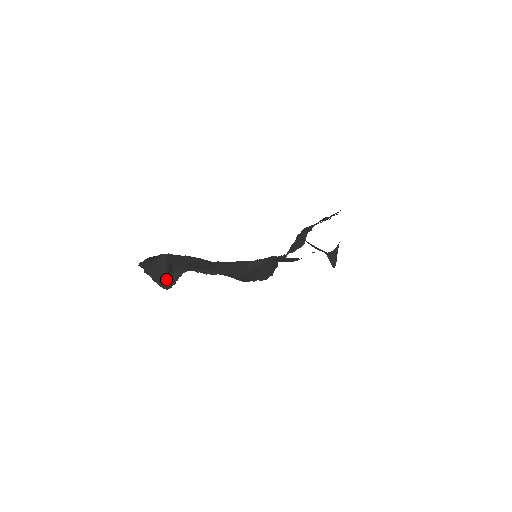
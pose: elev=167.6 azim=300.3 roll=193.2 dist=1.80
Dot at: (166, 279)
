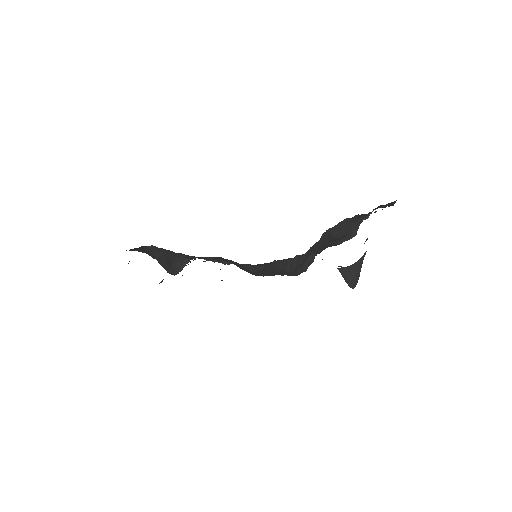
Dot at: (165, 267)
